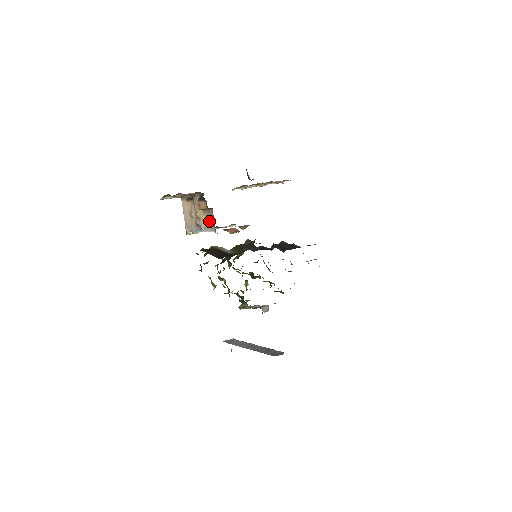
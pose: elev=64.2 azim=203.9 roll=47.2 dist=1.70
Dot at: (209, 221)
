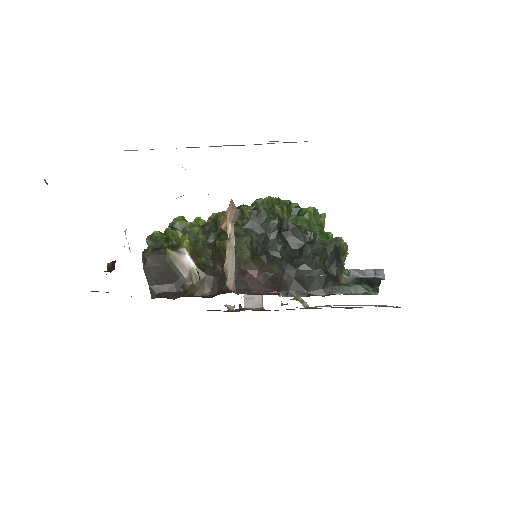
Dot at: occluded
